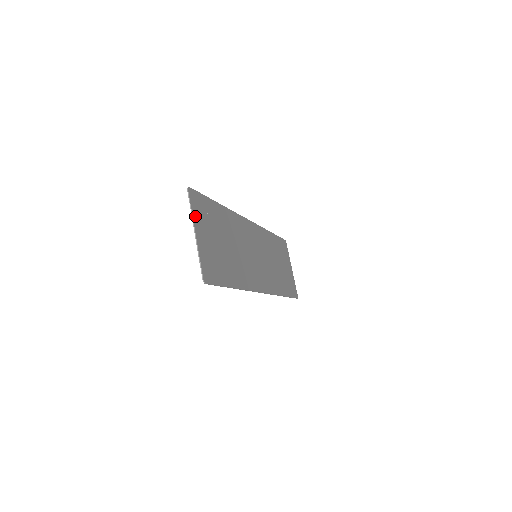
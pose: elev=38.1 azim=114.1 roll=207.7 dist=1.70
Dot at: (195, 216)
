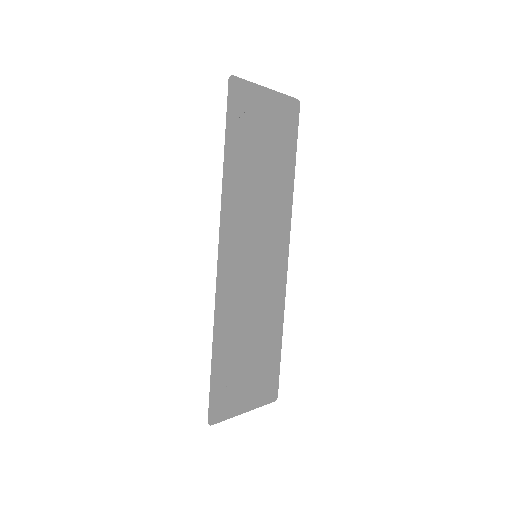
Dot at: (232, 412)
